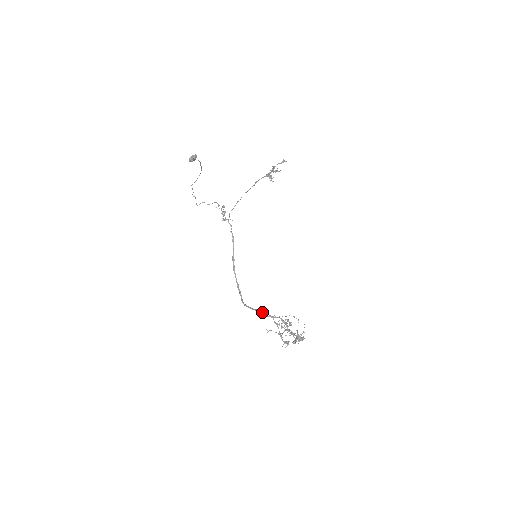
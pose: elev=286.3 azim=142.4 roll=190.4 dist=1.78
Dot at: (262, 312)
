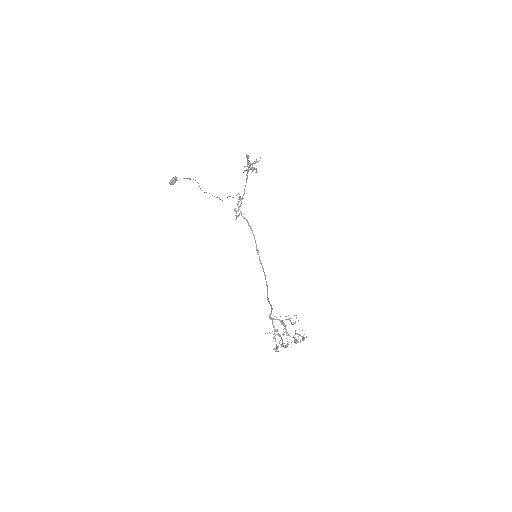
Dot at: (271, 310)
